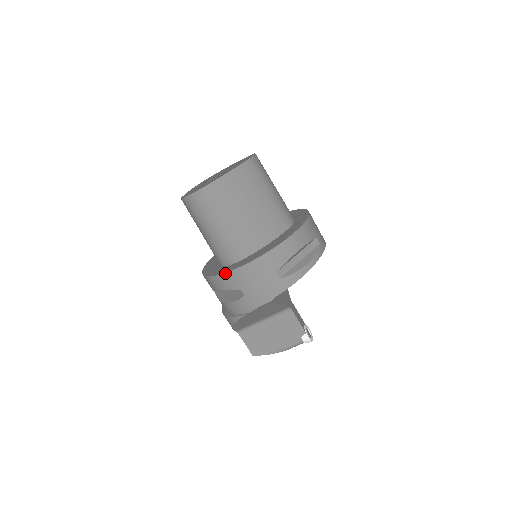
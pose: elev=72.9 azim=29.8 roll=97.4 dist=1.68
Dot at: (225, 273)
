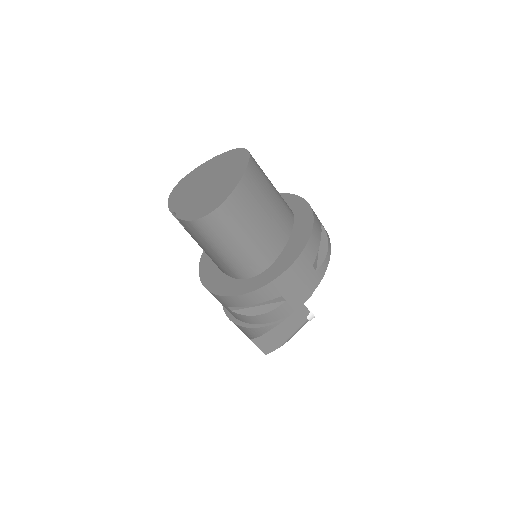
Dot at: (265, 285)
